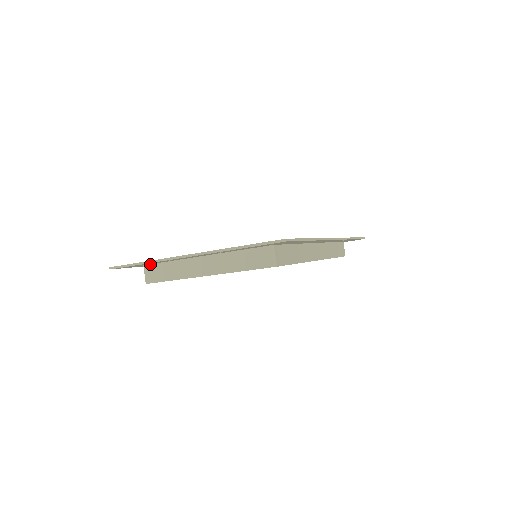
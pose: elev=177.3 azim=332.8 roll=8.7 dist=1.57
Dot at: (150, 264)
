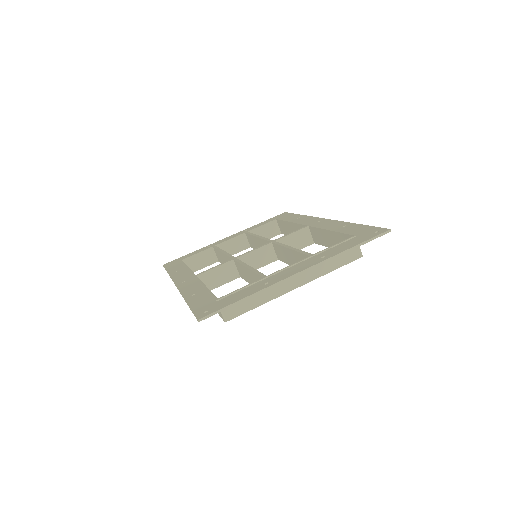
Dot at: occluded
